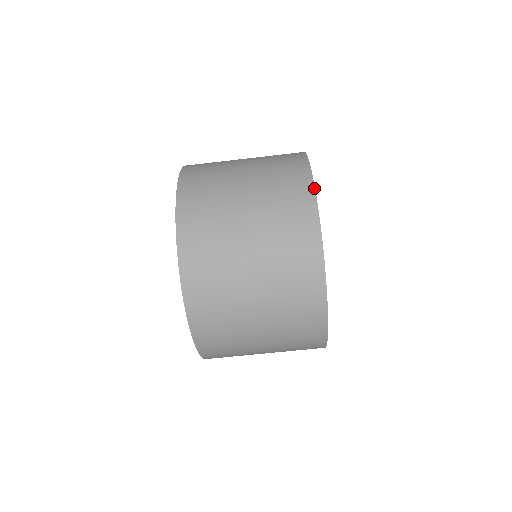
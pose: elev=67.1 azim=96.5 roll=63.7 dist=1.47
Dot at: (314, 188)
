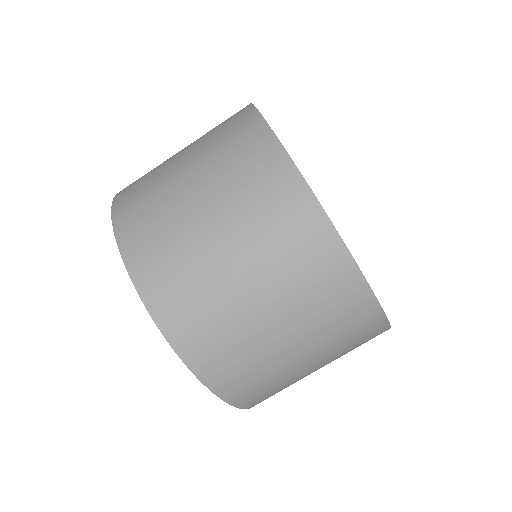
Dot at: (257, 111)
